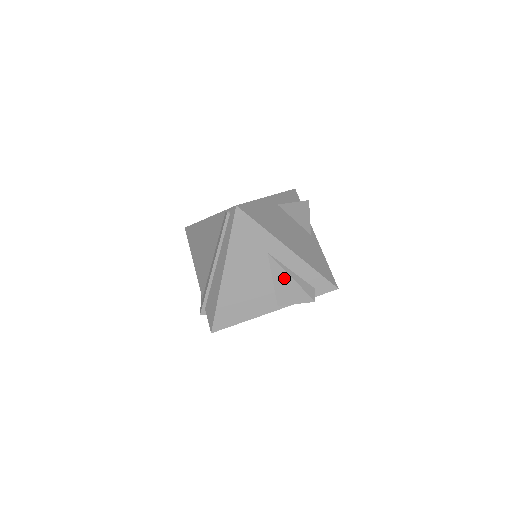
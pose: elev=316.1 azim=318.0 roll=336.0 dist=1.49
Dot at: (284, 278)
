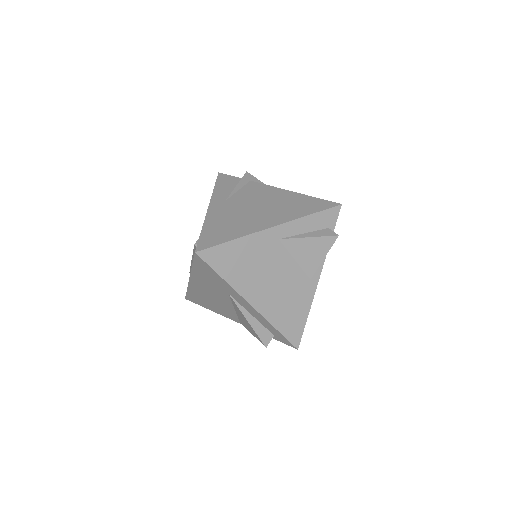
Dot at: (242, 316)
